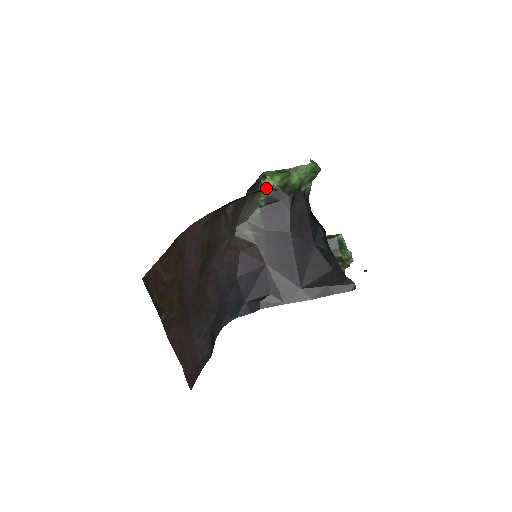
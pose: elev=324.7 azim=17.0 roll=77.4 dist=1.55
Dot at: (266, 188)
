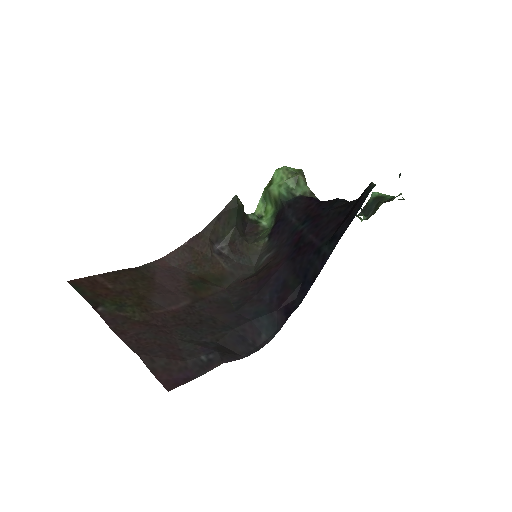
Dot at: (232, 203)
